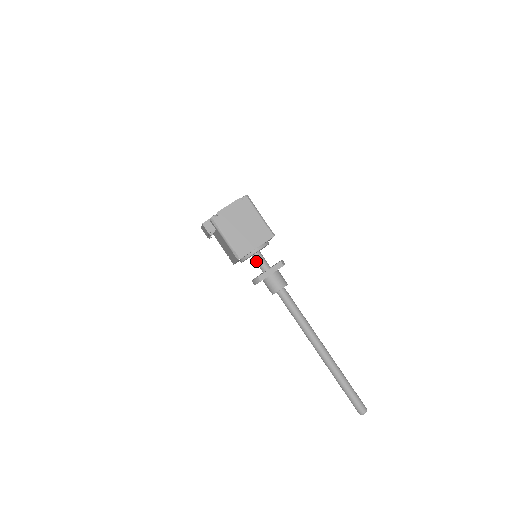
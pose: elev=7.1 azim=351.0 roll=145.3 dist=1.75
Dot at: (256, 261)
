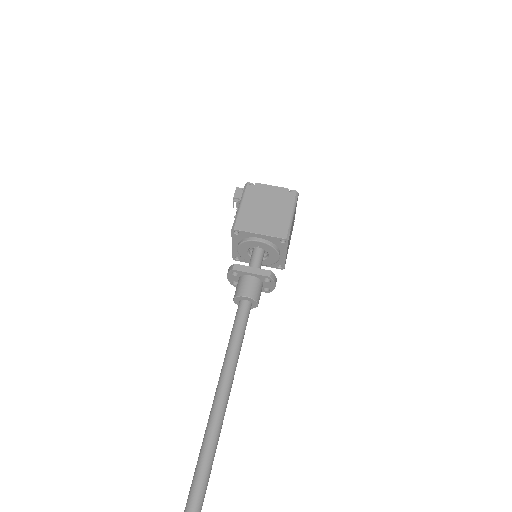
Dot at: (251, 258)
